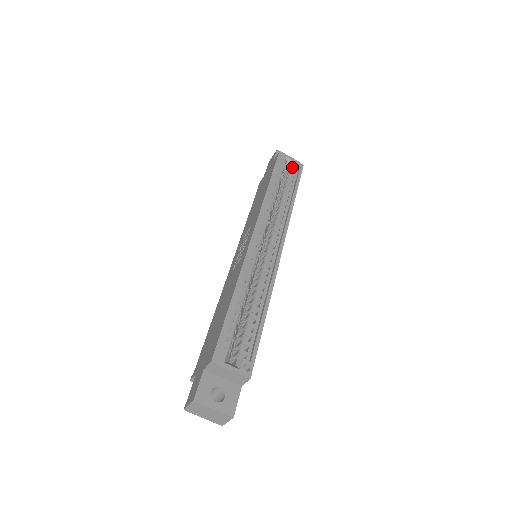
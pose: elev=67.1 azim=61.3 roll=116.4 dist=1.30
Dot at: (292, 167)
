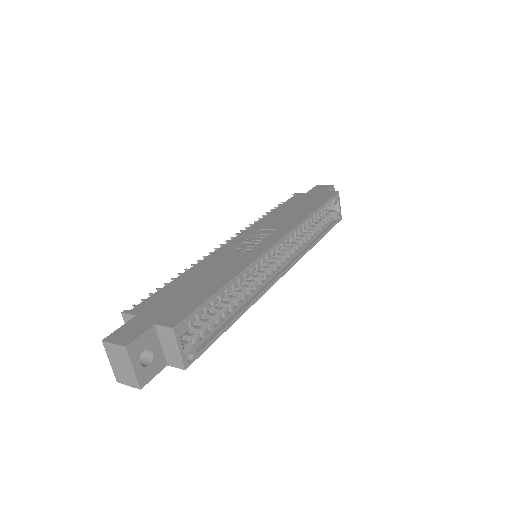
Dot at: (335, 212)
